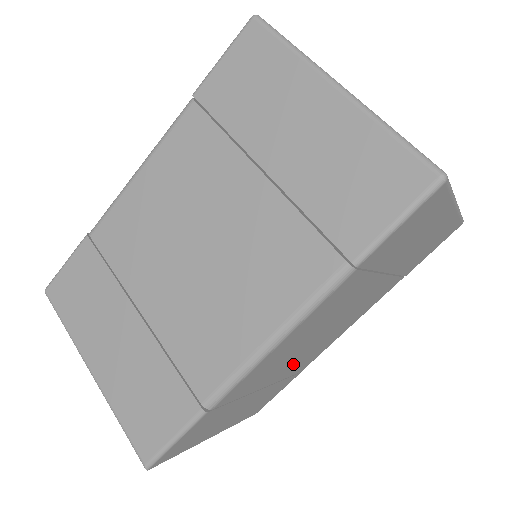
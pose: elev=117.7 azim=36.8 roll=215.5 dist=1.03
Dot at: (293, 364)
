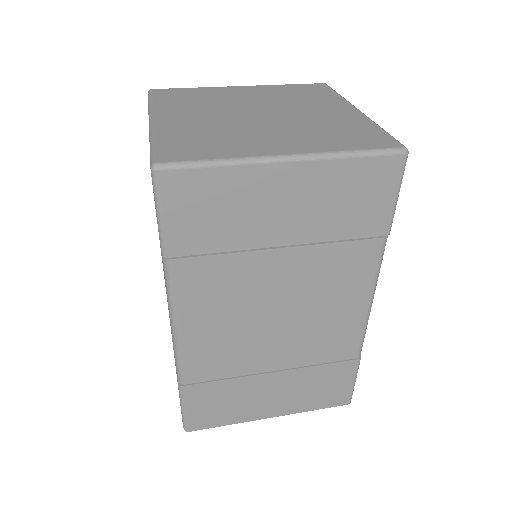
Dot at: (291, 348)
